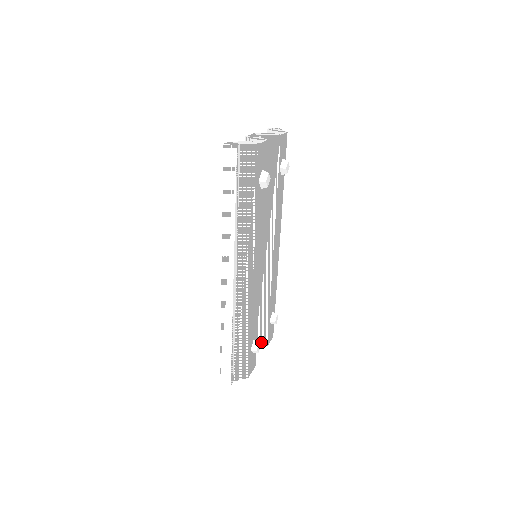
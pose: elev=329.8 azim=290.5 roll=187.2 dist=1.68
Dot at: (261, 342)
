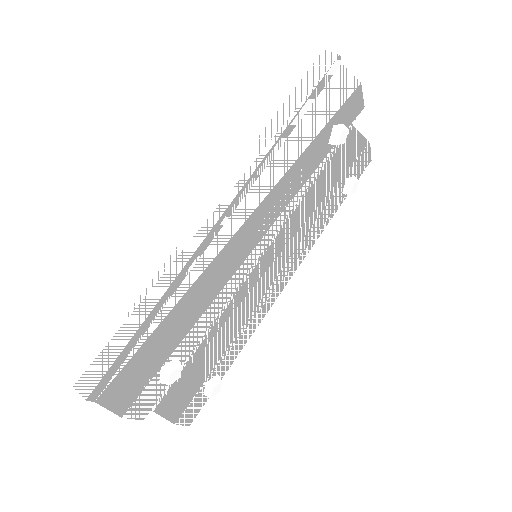
Dot at: (172, 407)
